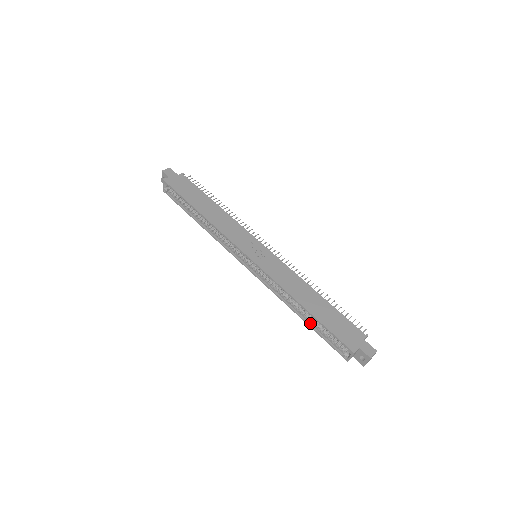
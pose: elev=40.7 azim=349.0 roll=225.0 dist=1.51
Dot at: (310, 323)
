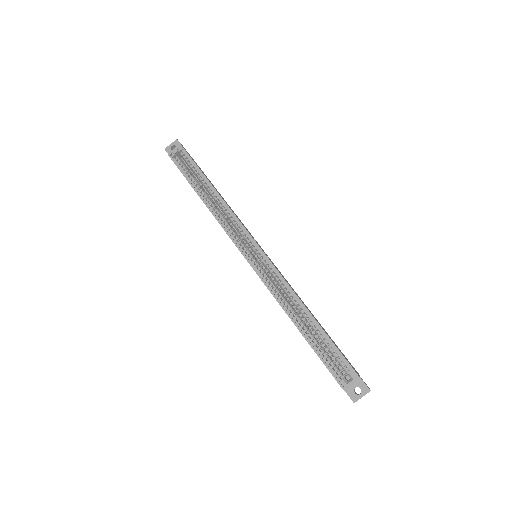
Dot at: (307, 337)
